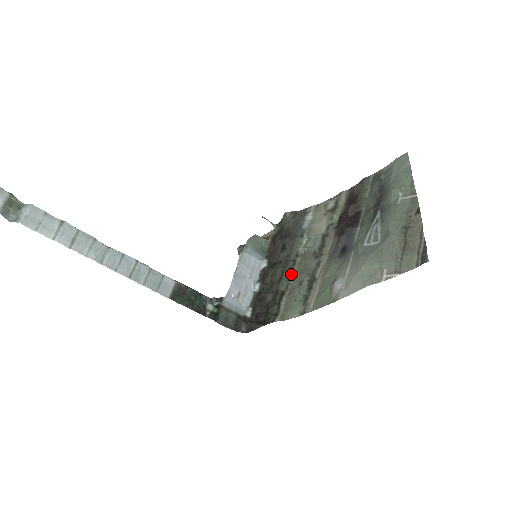
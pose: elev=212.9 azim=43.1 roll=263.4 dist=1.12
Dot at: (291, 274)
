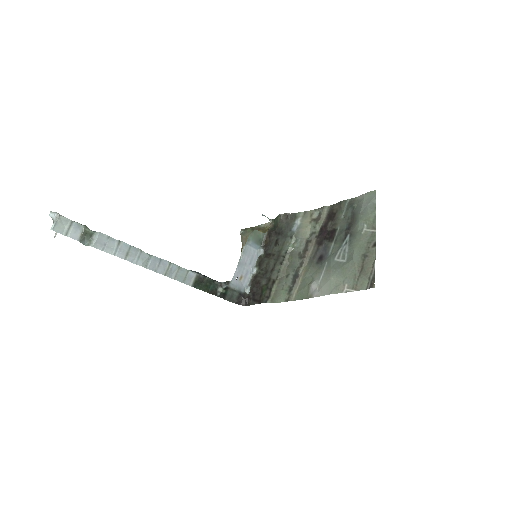
Dot at: (281, 267)
